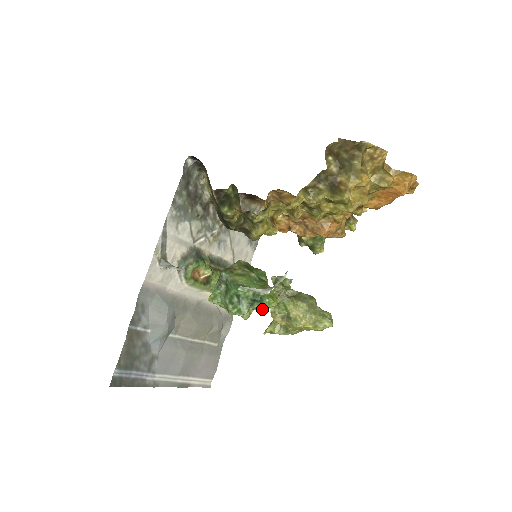
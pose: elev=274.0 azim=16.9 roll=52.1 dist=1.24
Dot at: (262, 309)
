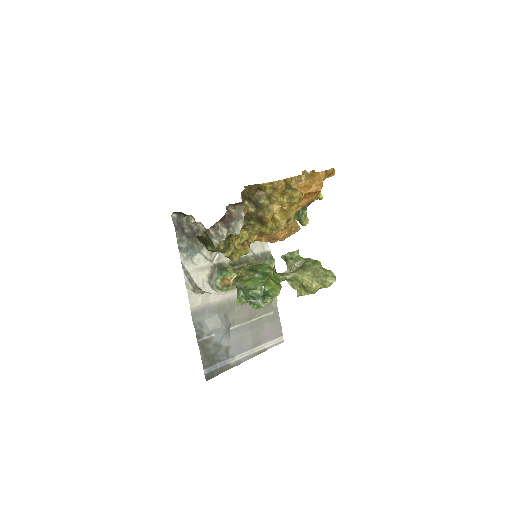
Dot at: occluded
